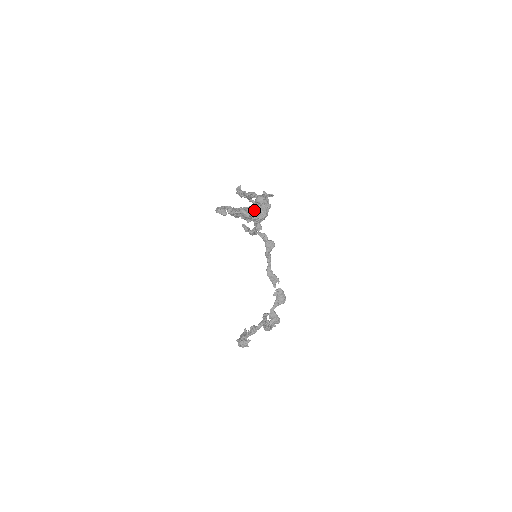
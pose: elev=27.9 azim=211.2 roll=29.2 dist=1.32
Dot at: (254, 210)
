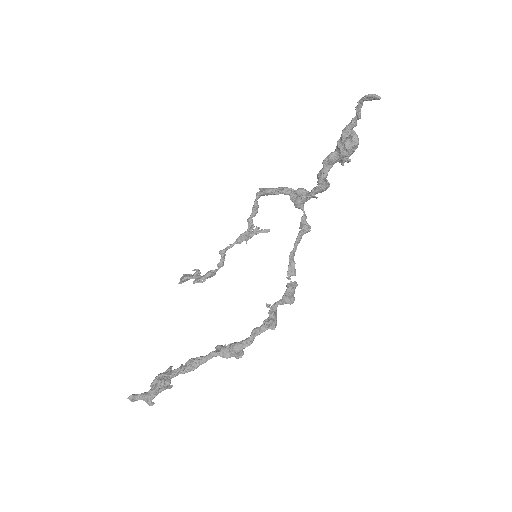
Dot at: (353, 150)
